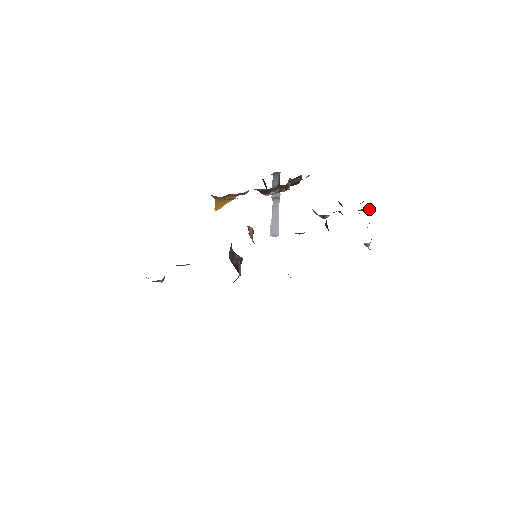
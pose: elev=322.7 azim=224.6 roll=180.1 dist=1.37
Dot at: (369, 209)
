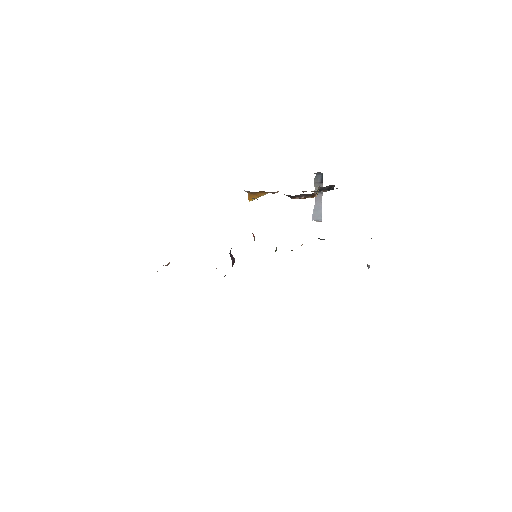
Dot at: occluded
